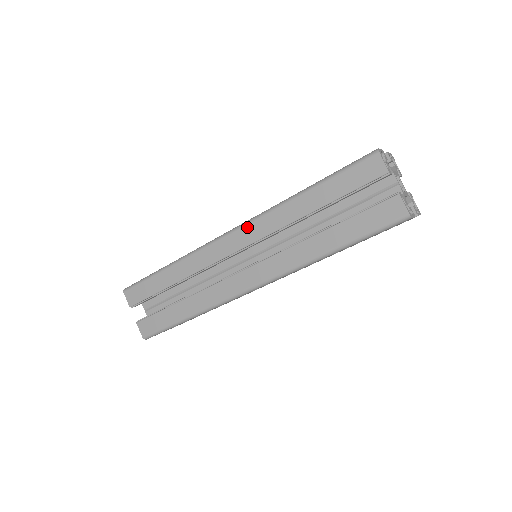
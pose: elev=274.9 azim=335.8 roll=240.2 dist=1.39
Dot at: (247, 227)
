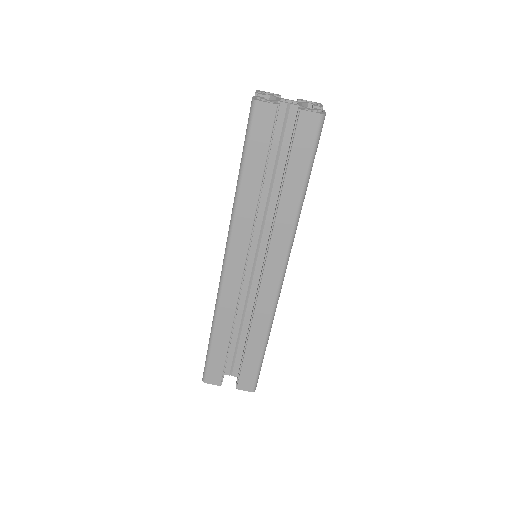
Dot at: occluded
